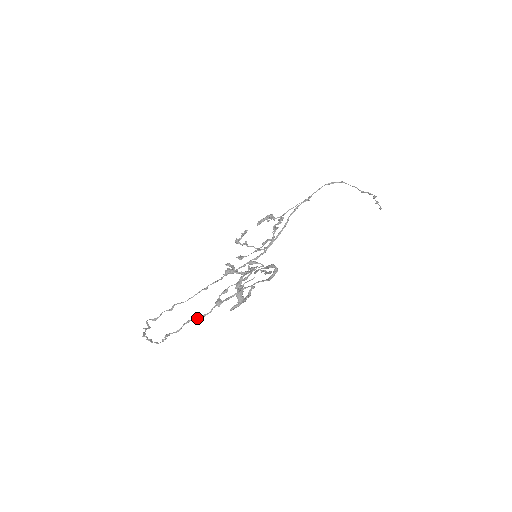
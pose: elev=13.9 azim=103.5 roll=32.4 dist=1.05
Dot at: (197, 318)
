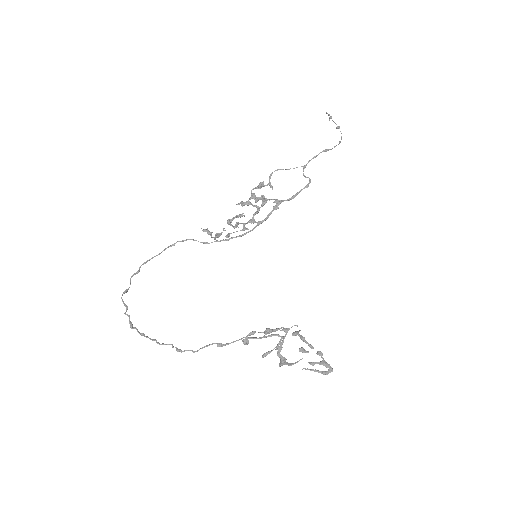
Dot at: occluded
